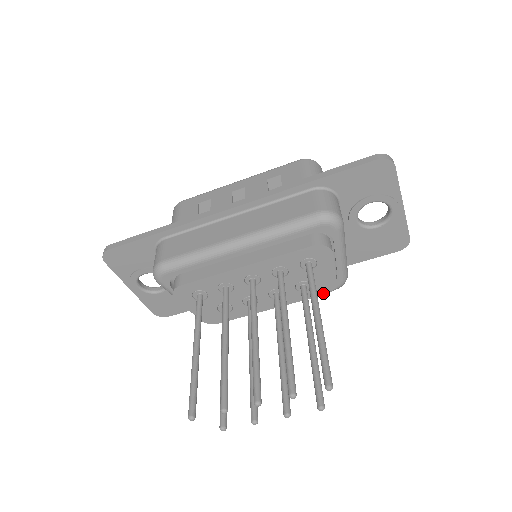
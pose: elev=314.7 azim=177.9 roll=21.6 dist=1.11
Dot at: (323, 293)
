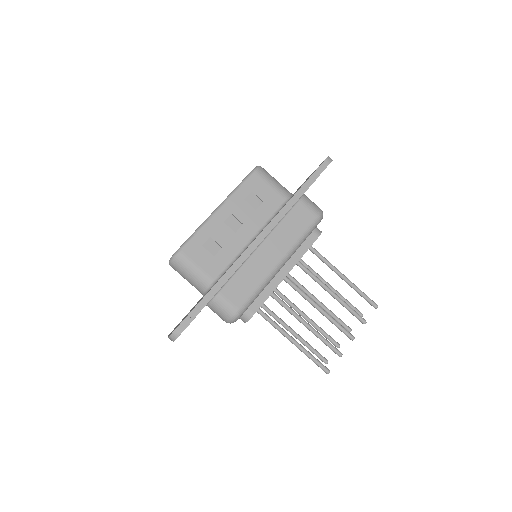
Dot at: occluded
